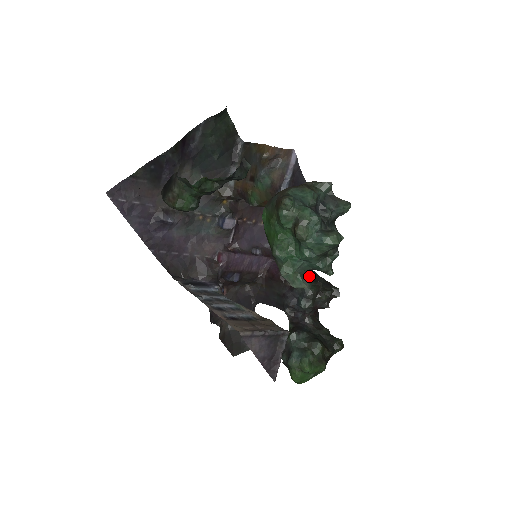
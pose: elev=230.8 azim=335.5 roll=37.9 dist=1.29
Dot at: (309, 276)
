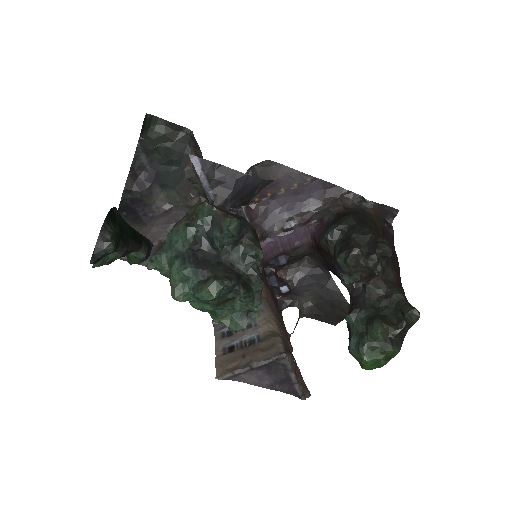
Dot at: (347, 240)
